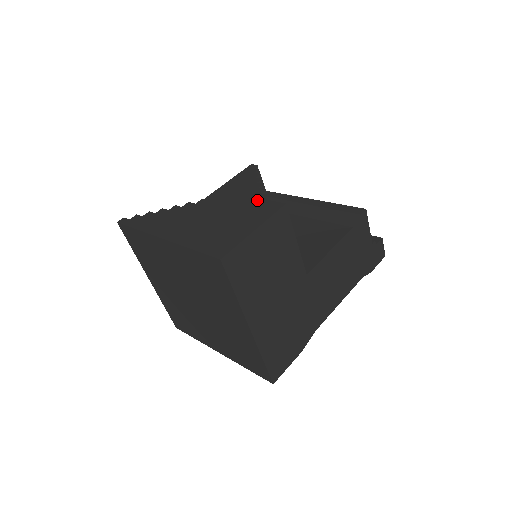
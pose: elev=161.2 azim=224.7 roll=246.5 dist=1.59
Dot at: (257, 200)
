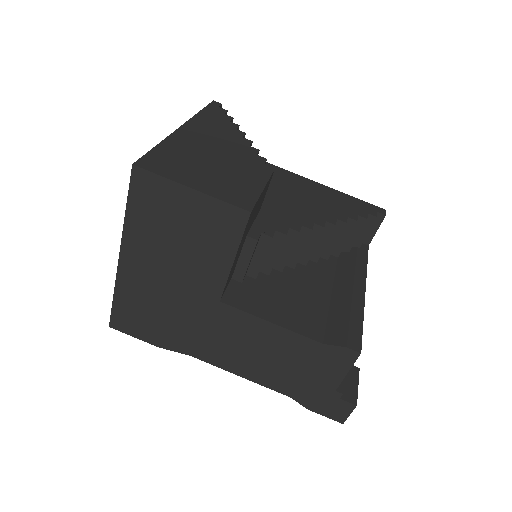
Dot at: (258, 189)
